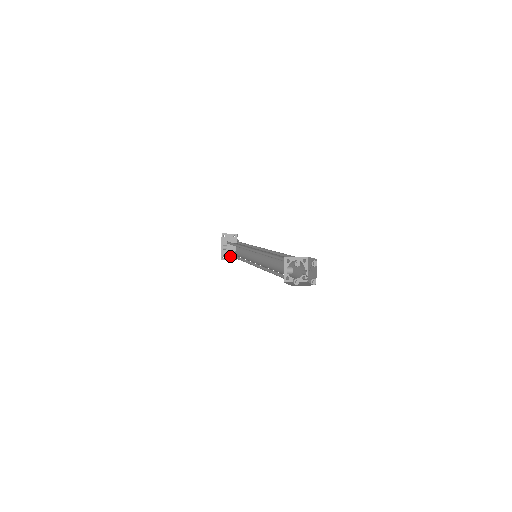
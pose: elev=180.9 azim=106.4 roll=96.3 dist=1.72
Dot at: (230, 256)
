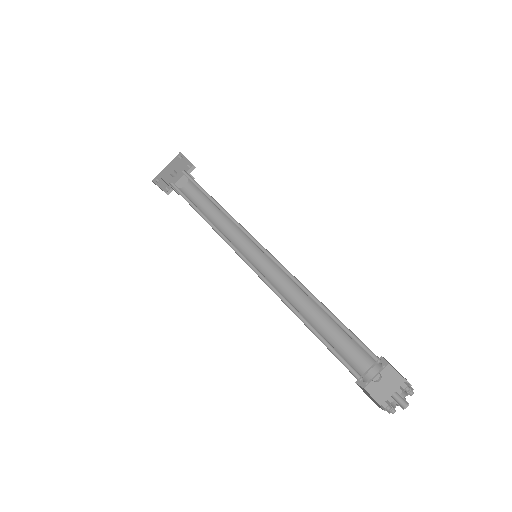
Dot at: (165, 184)
